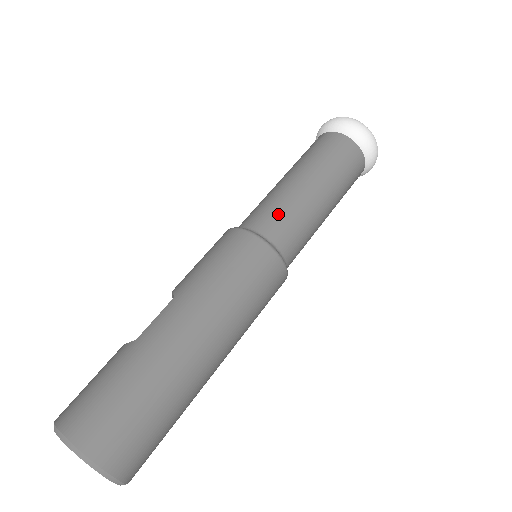
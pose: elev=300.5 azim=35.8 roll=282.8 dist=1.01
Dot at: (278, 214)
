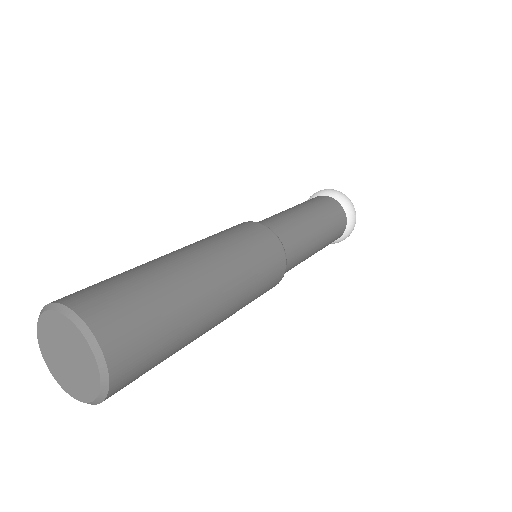
Dot at: (266, 219)
